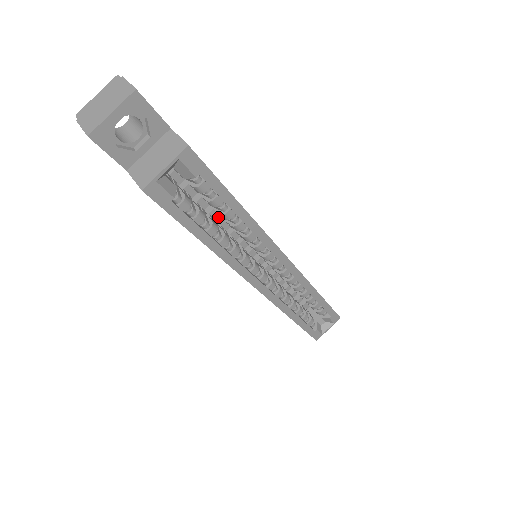
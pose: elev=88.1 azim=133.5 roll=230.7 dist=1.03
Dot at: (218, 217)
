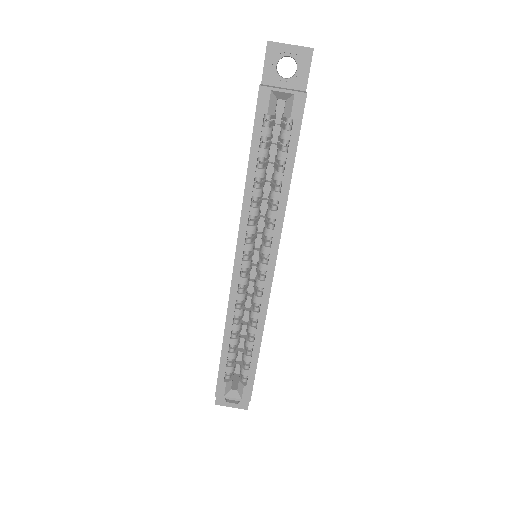
Dot at: (266, 197)
